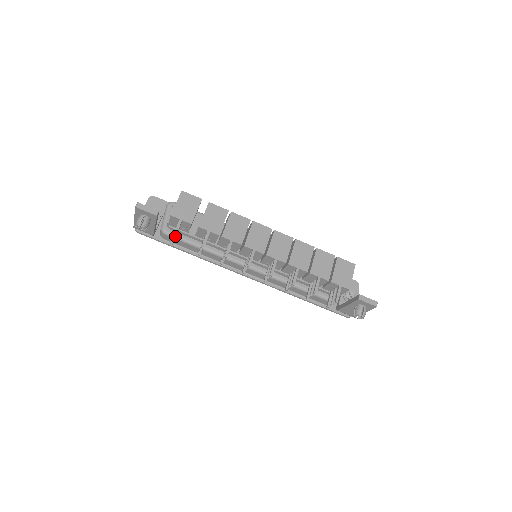
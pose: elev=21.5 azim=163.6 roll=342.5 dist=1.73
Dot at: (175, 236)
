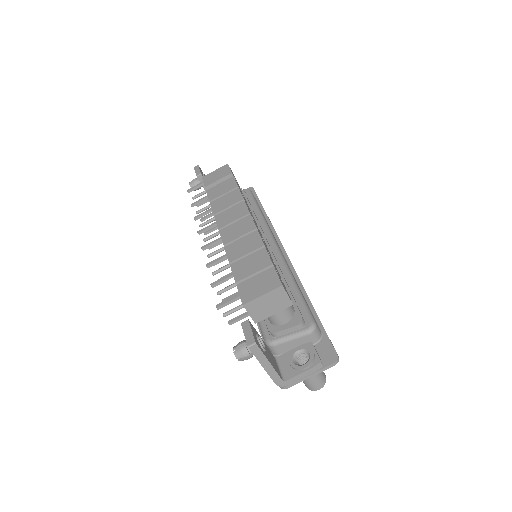
Dot at: (196, 196)
